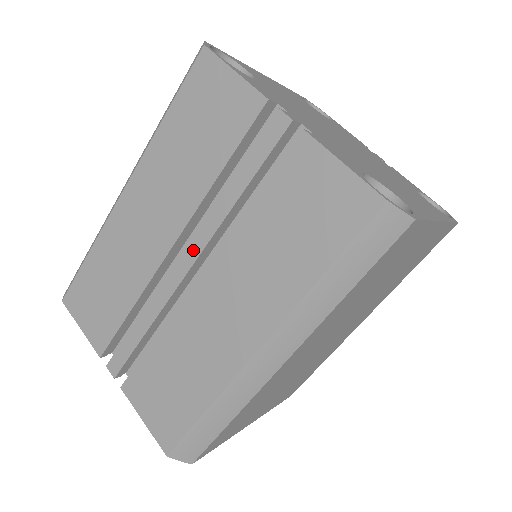
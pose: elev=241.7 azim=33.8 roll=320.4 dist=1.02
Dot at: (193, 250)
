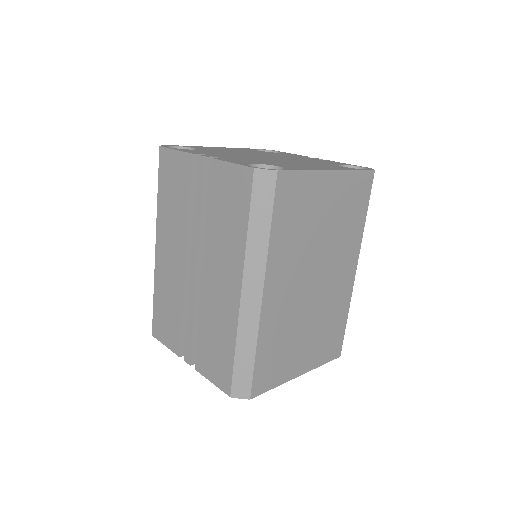
Dot at: (194, 256)
